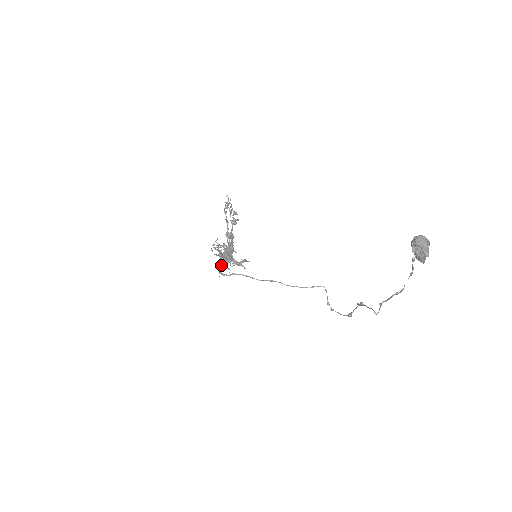
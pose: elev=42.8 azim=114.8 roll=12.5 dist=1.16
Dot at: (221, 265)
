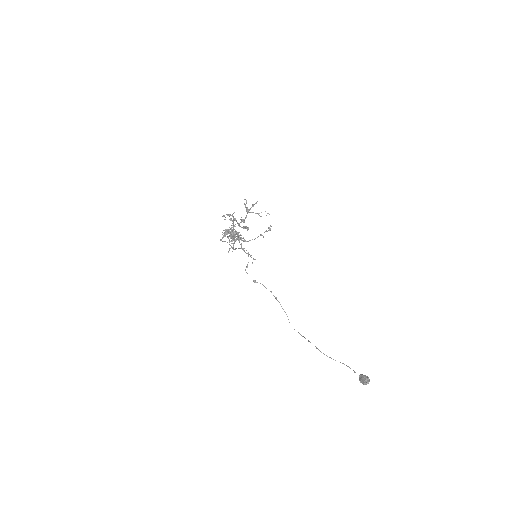
Dot at: (224, 235)
